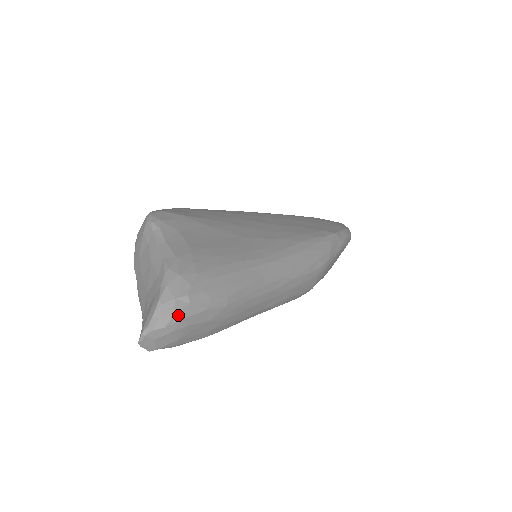
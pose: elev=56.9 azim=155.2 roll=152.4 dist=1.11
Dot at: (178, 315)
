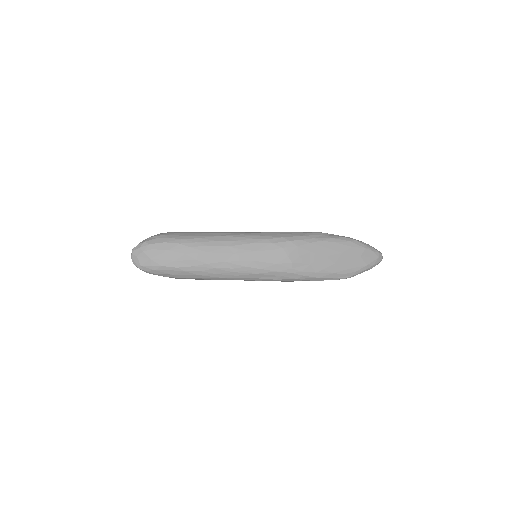
Dot at: (147, 242)
